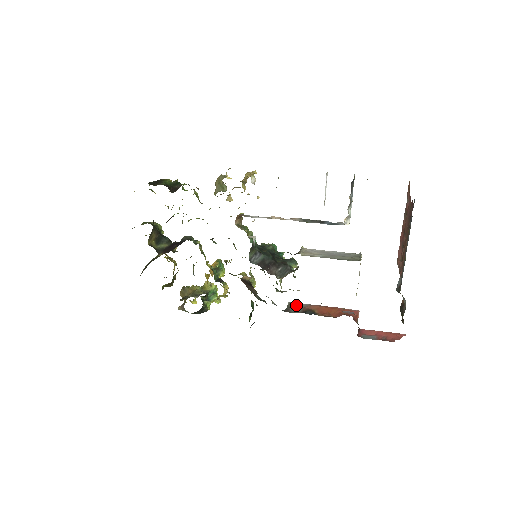
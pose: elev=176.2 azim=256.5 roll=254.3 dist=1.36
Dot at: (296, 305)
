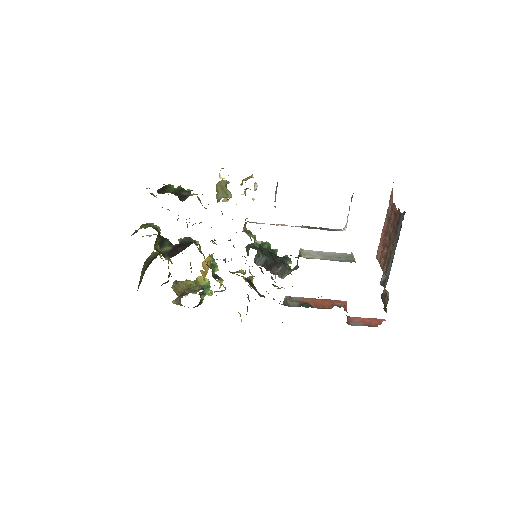
Dot at: (292, 299)
